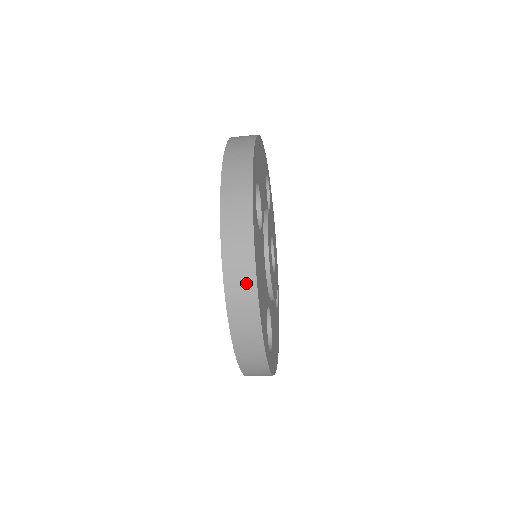
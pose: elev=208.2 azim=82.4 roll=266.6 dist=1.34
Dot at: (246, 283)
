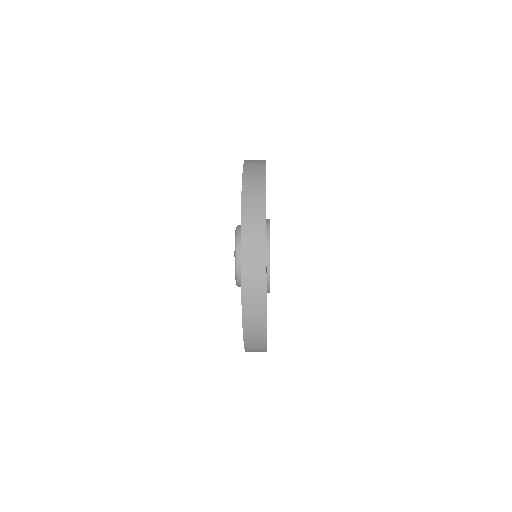
Dot at: occluded
